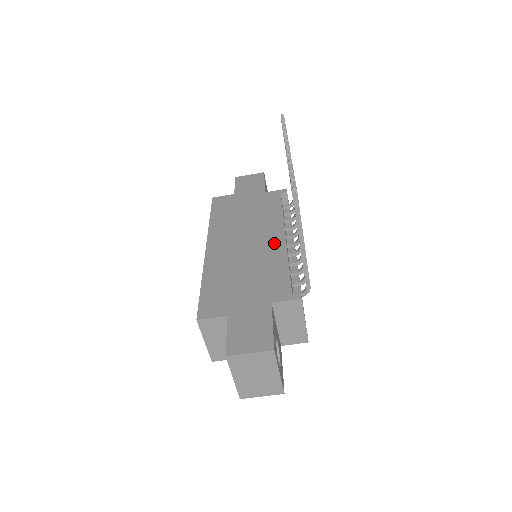
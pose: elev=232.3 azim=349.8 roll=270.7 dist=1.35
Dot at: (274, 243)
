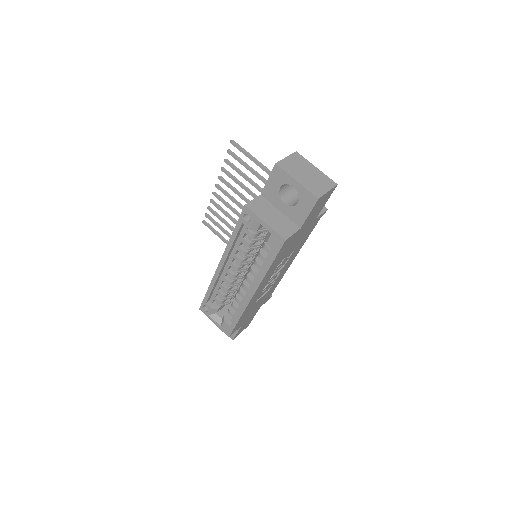
Dot at: occluded
